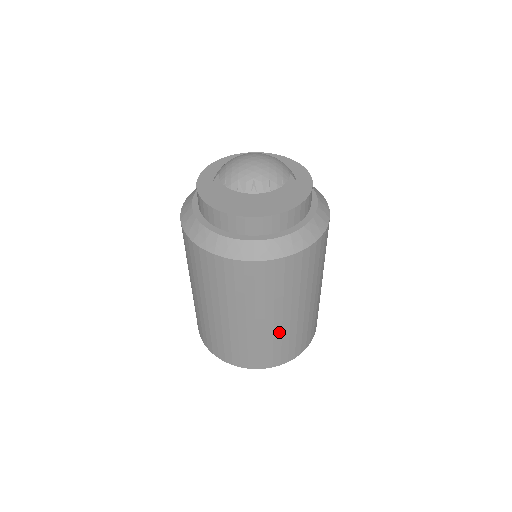
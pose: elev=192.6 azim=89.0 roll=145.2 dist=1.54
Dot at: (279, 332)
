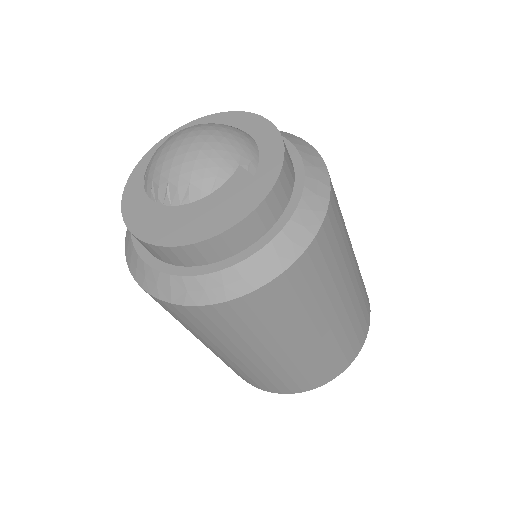
Dot at: (266, 369)
